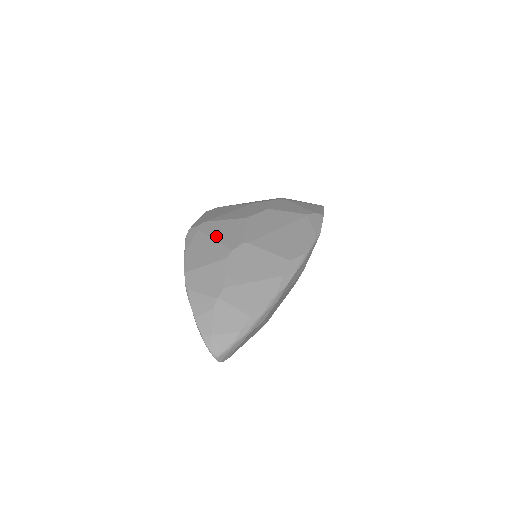
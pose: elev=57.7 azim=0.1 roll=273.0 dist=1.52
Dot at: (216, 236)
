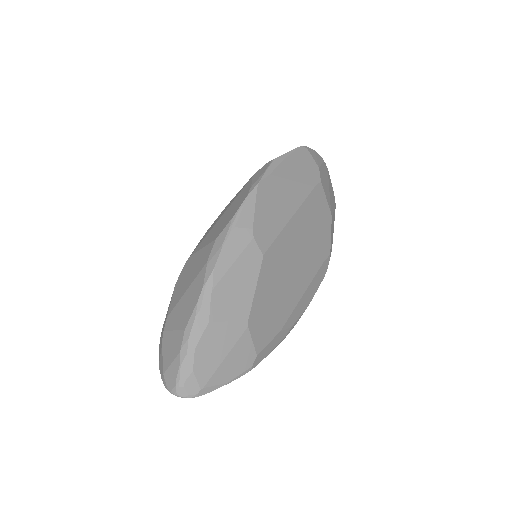
Dot at: occluded
